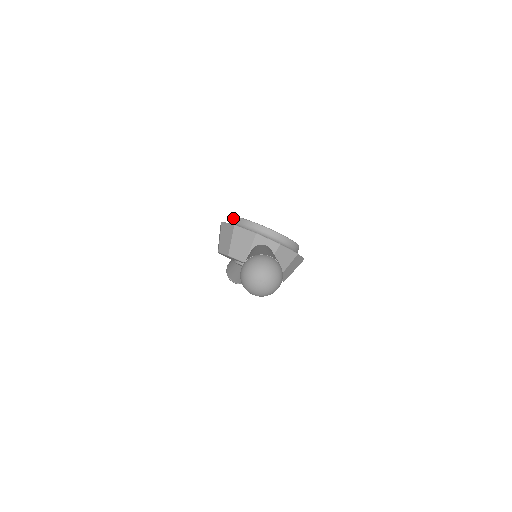
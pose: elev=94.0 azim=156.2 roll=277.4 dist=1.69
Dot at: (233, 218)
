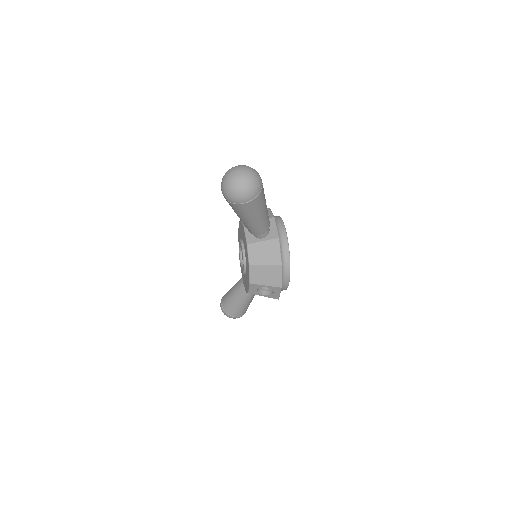
Dot at: occluded
